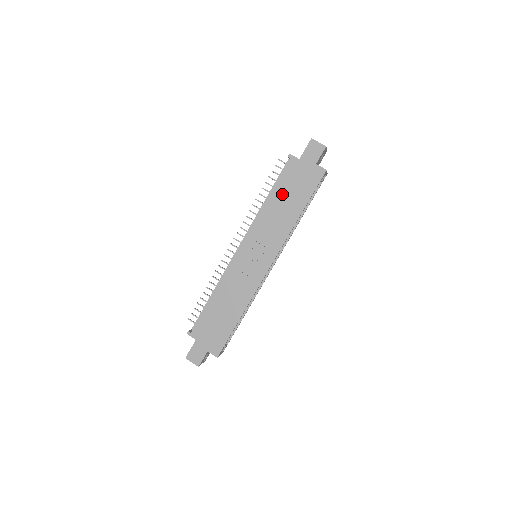
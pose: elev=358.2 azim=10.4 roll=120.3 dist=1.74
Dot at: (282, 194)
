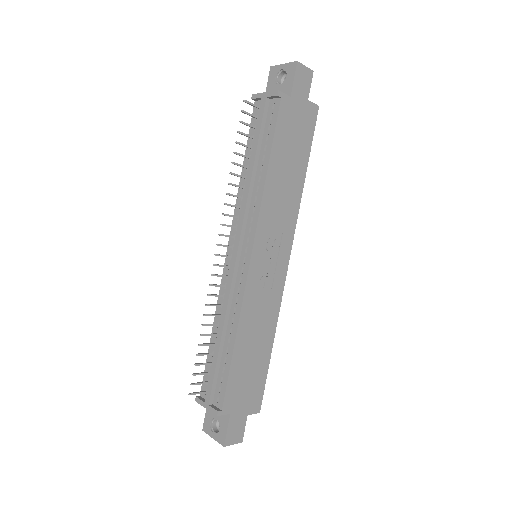
Dot at: (282, 156)
